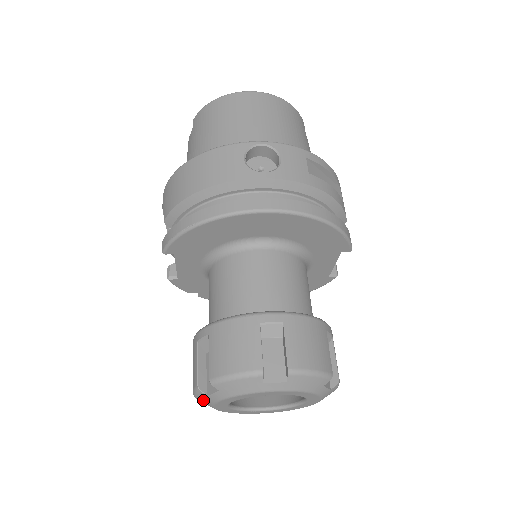
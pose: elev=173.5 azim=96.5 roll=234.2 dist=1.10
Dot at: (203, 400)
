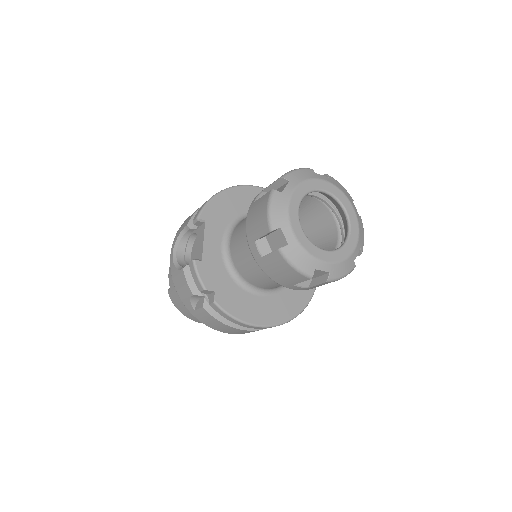
Dot at: (278, 206)
